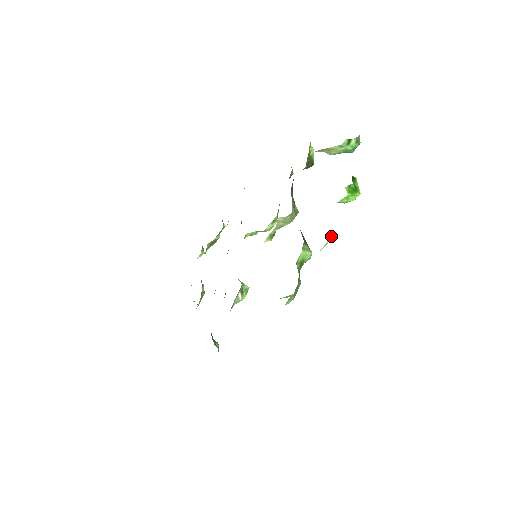
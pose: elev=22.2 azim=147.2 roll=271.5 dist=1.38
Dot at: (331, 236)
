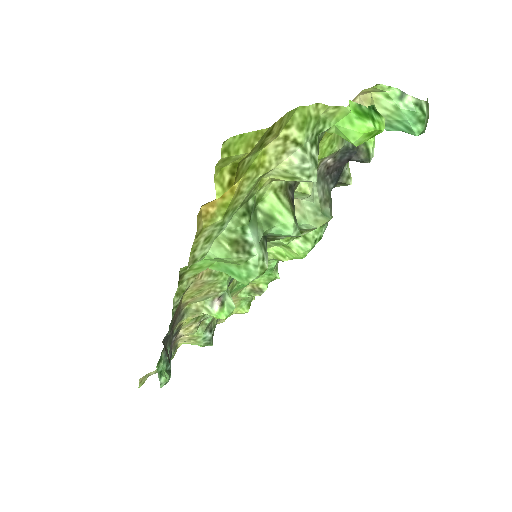
Dot at: (299, 149)
